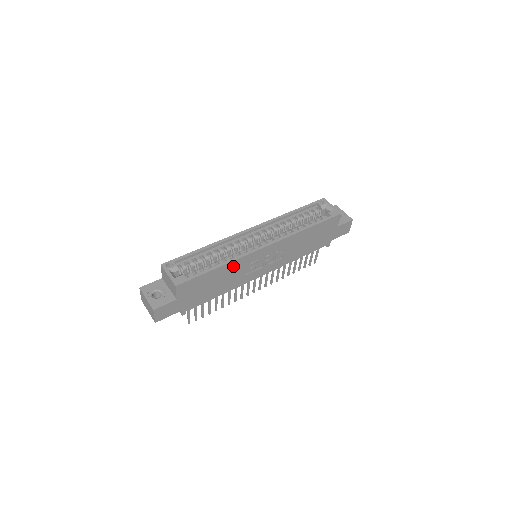
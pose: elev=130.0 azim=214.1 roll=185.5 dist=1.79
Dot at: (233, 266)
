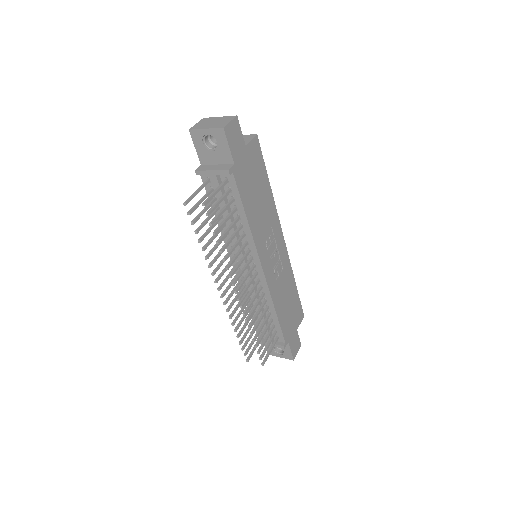
Dot at: (270, 207)
